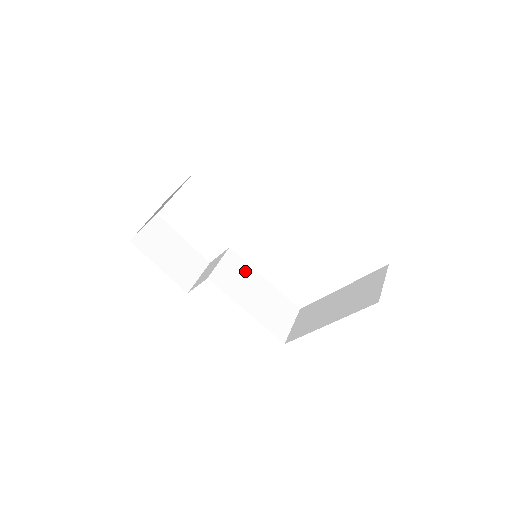
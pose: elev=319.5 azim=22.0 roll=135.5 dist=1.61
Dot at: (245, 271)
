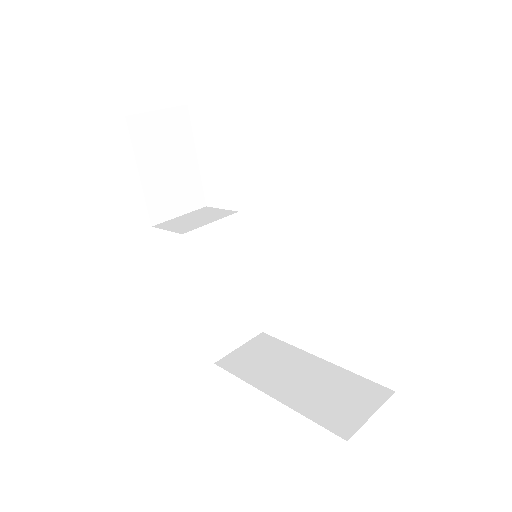
Dot at: (235, 252)
